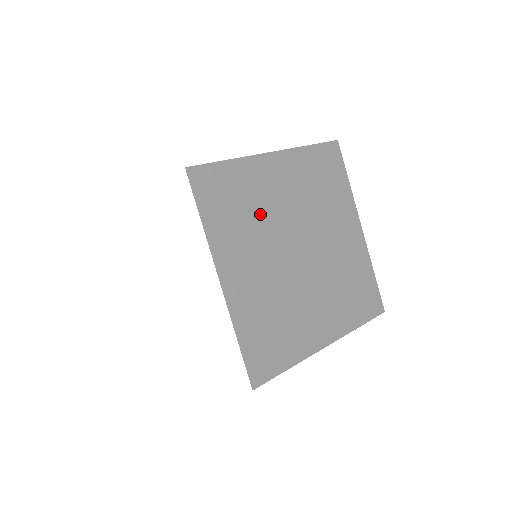
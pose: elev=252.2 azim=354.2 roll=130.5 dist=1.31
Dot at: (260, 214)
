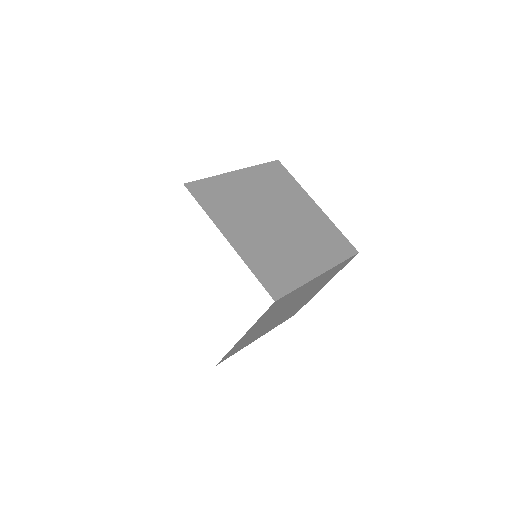
Dot at: (240, 203)
